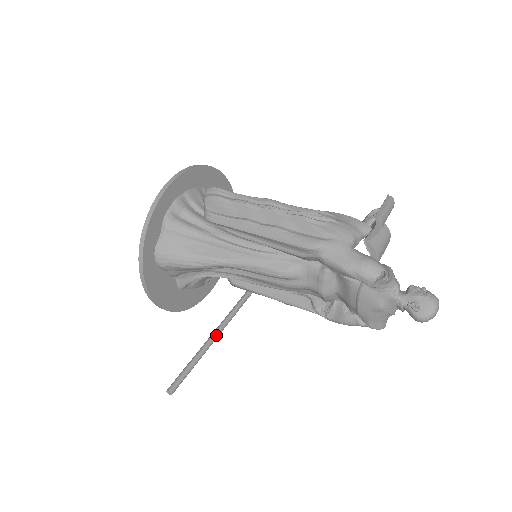
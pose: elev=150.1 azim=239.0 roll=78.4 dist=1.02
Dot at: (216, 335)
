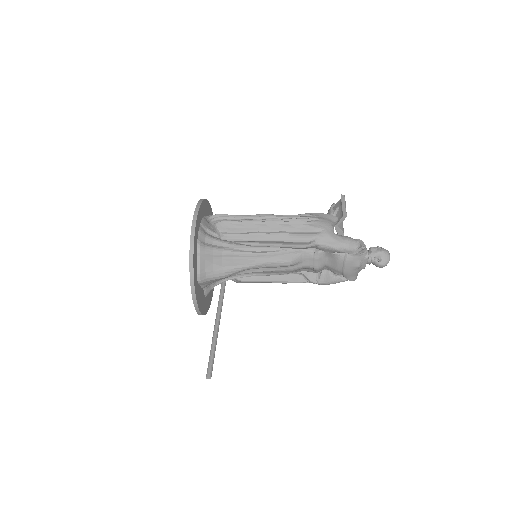
Dot at: (218, 325)
